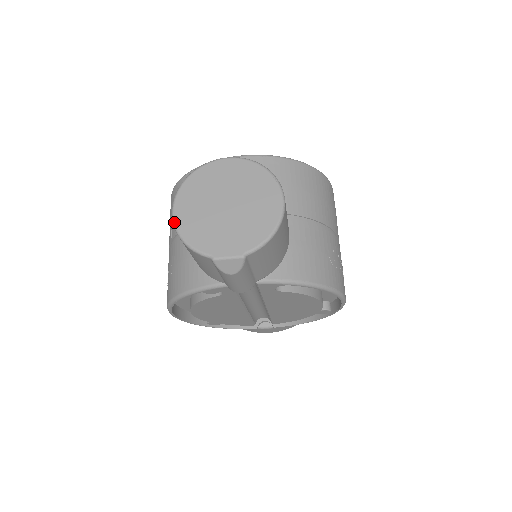
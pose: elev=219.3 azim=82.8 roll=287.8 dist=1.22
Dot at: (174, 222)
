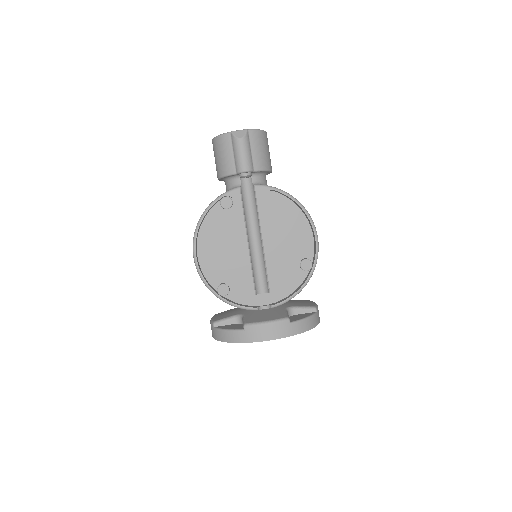
Dot at: (213, 138)
